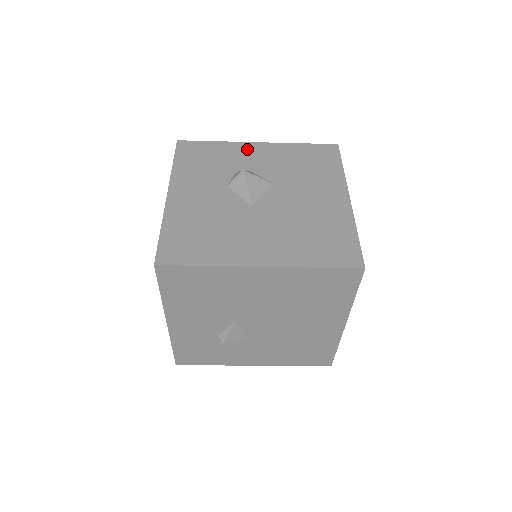
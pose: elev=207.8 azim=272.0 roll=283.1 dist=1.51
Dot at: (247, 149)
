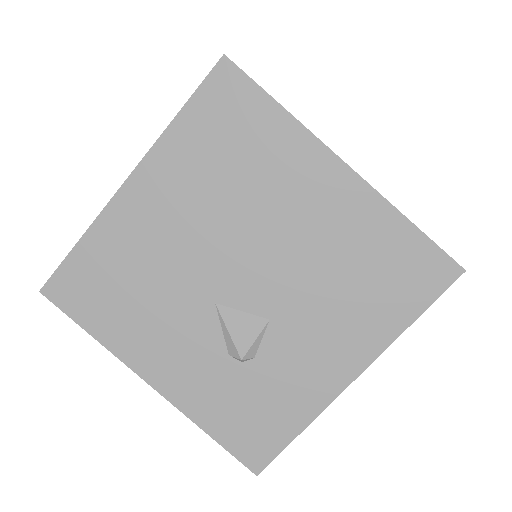
Dot at: occluded
